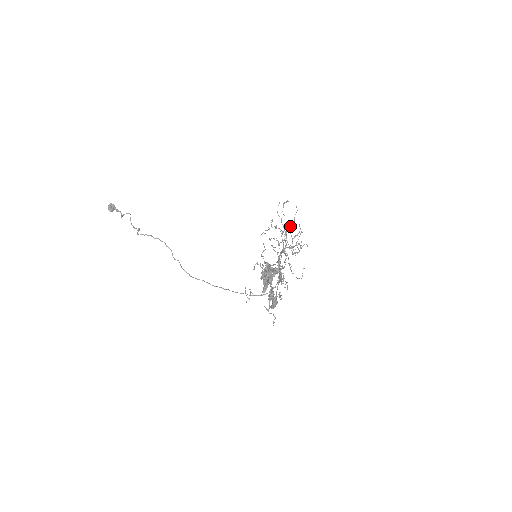
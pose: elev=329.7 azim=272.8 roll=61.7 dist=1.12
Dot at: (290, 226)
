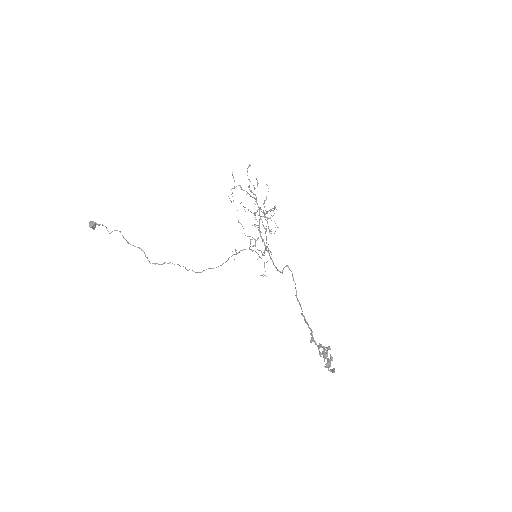
Dot at: (264, 203)
